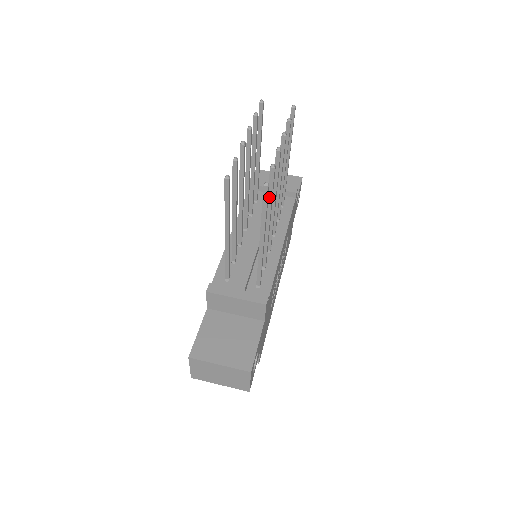
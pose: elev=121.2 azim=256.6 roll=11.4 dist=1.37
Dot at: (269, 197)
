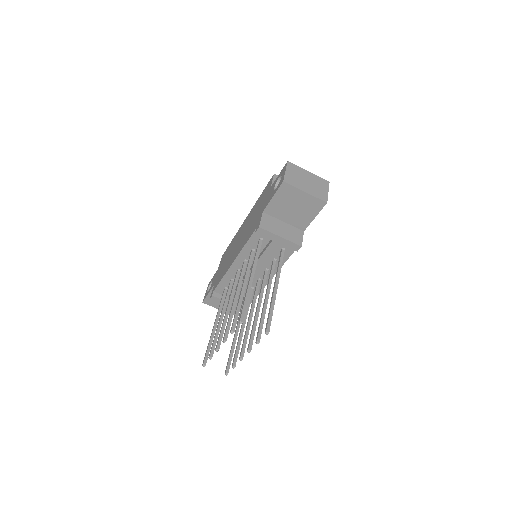
Dot at: (238, 345)
